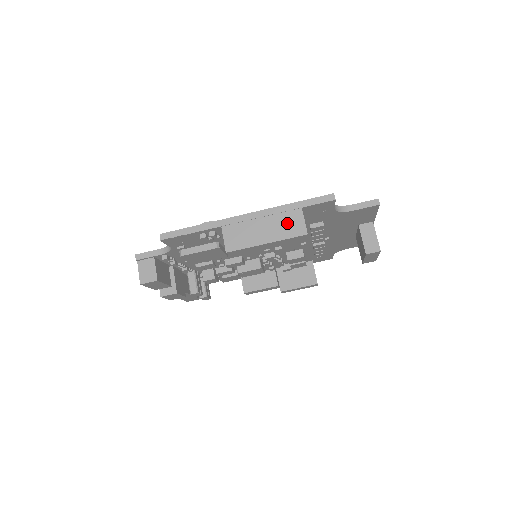
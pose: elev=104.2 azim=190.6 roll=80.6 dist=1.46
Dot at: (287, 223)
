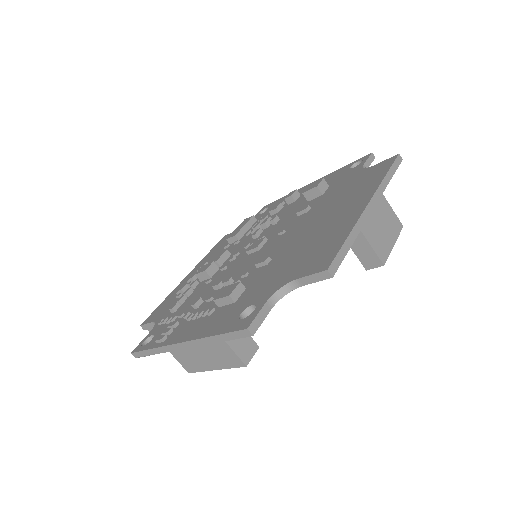
Dot at: (221, 354)
